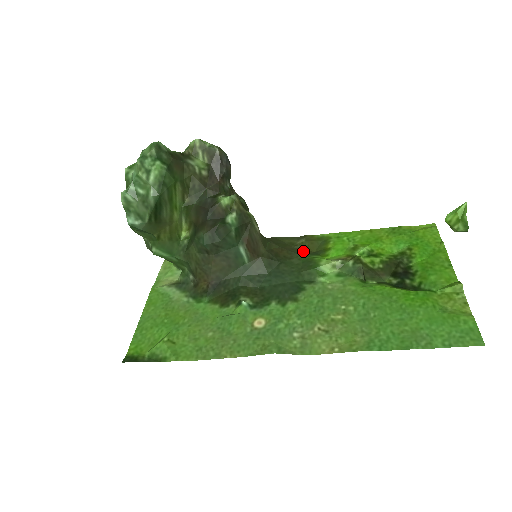
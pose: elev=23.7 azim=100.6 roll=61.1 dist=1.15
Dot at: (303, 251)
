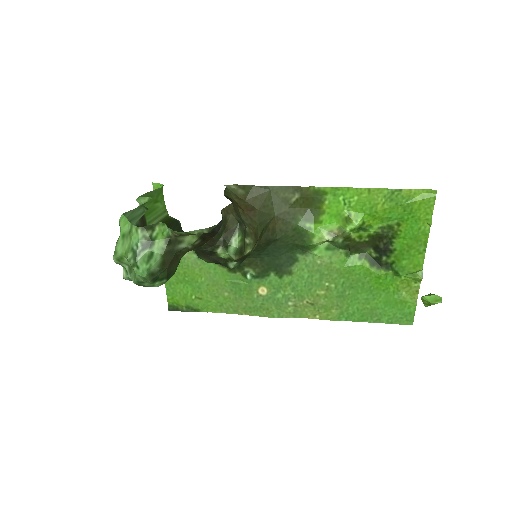
Dot at: (298, 213)
